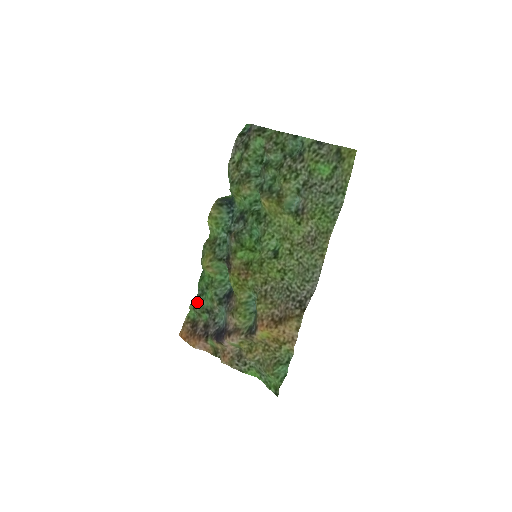
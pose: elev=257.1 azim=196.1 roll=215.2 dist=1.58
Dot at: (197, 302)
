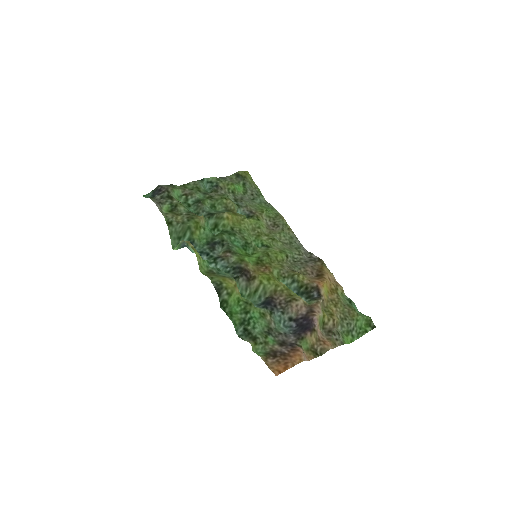
Dot at: (250, 336)
